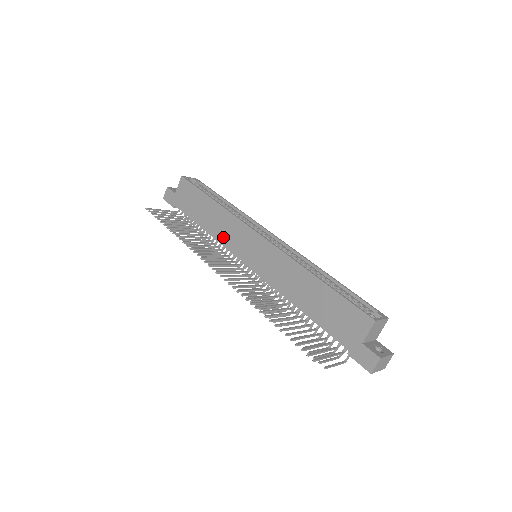
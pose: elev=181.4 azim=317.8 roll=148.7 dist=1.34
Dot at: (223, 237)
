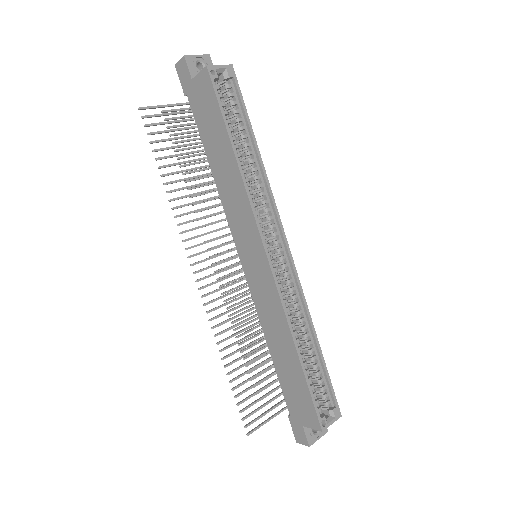
Dot at: (228, 207)
